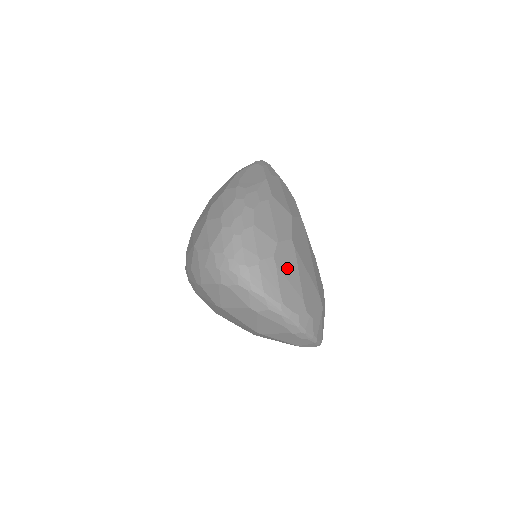
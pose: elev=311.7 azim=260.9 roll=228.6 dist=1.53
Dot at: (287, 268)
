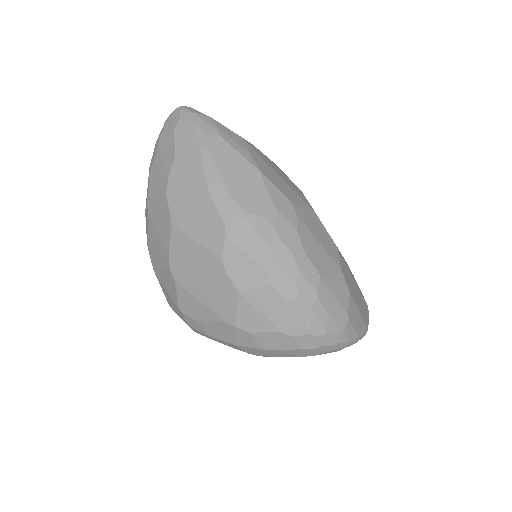
Dot at: (353, 287)
